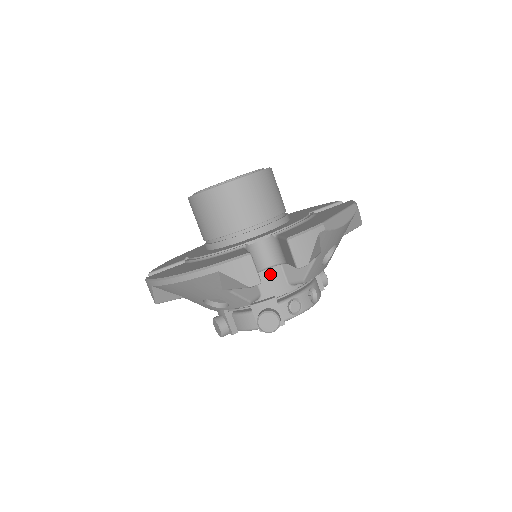
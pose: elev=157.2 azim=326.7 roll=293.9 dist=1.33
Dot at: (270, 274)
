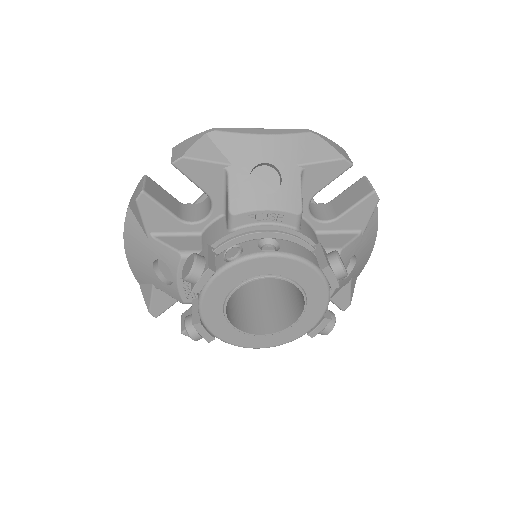
Dot at: (213, 228)
